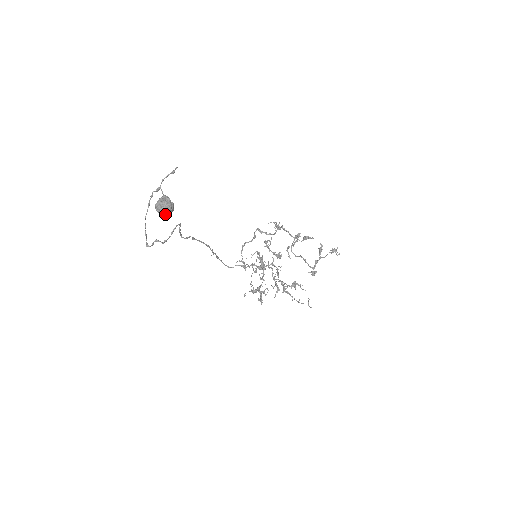
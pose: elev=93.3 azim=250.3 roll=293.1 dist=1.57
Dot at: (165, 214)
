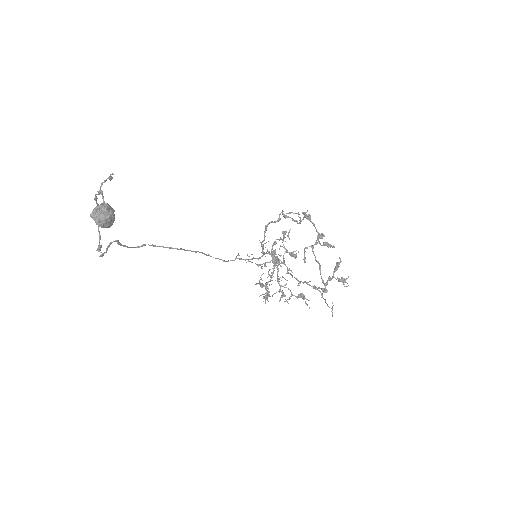
Dot at: (100, 226)
